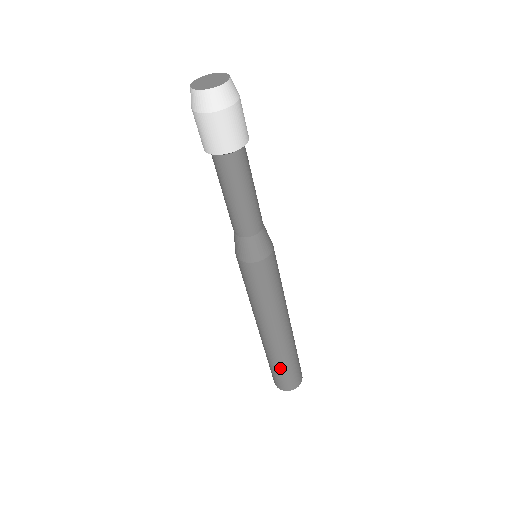
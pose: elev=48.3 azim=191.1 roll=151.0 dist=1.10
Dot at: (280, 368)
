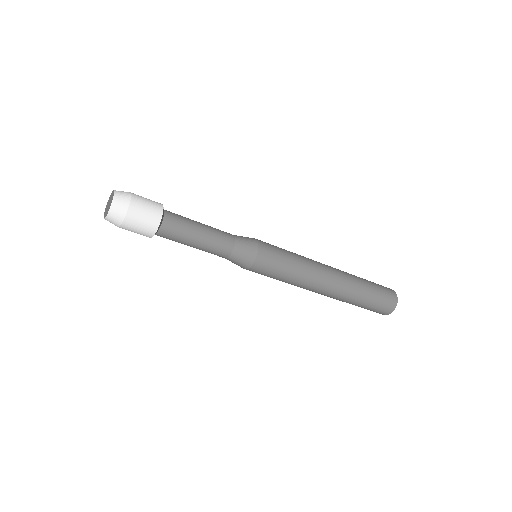
Dot at: occluded
